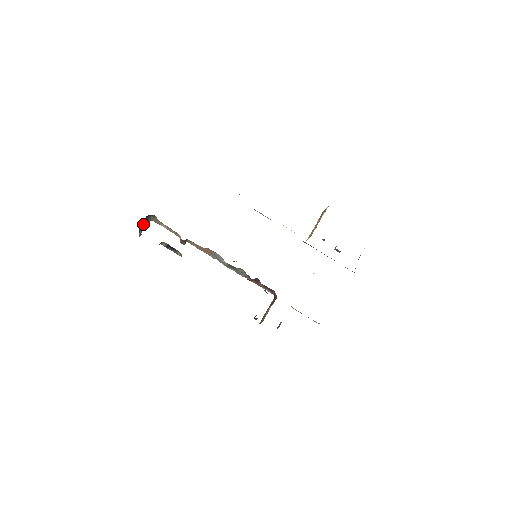
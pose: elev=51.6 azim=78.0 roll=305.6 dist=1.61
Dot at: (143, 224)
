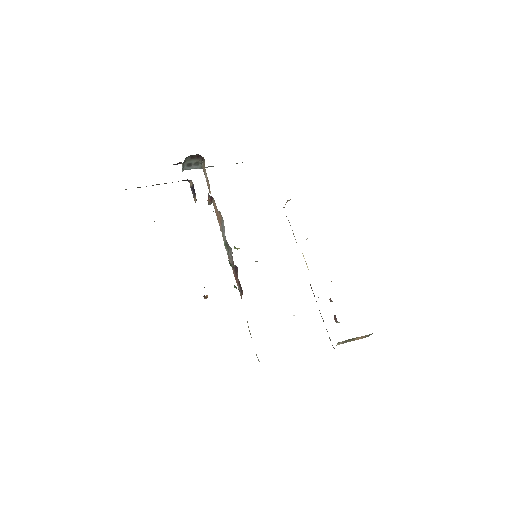
Dot at: (192, 161)
